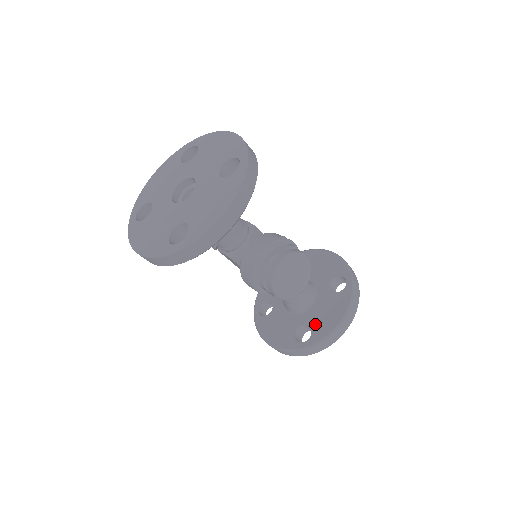
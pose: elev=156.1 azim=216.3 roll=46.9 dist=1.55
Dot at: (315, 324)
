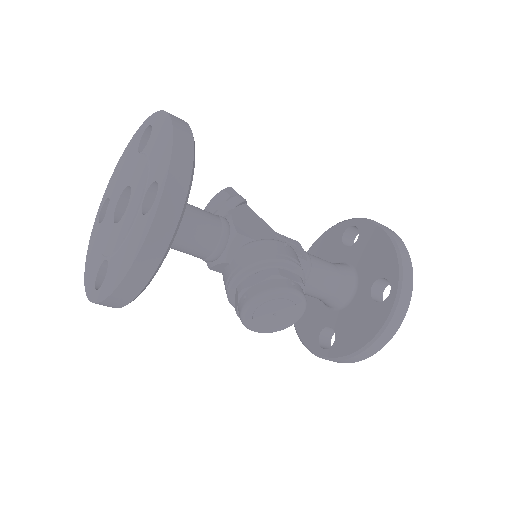
Dot at: (341, 333)
